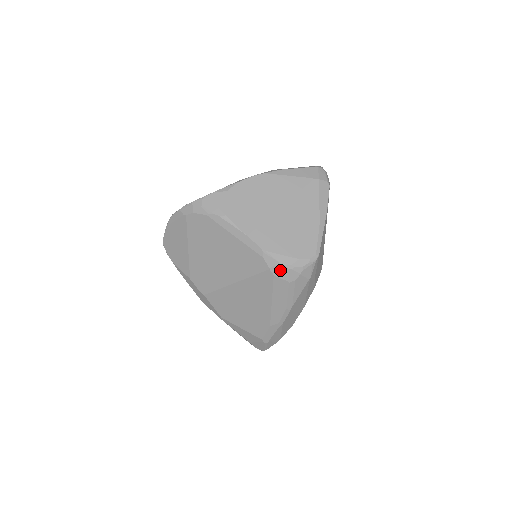
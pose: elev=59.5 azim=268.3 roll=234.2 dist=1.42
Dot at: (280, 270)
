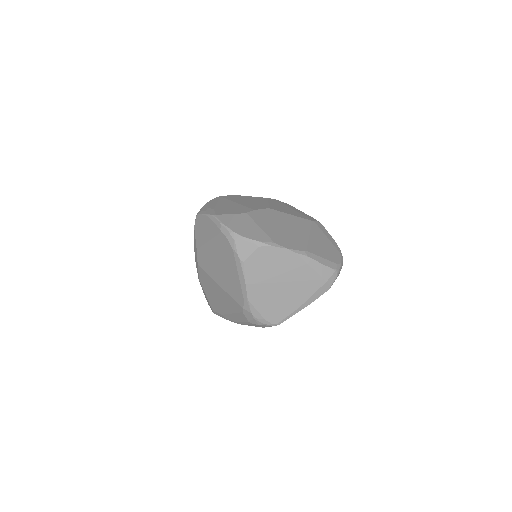
Dot at: (248, 314)
